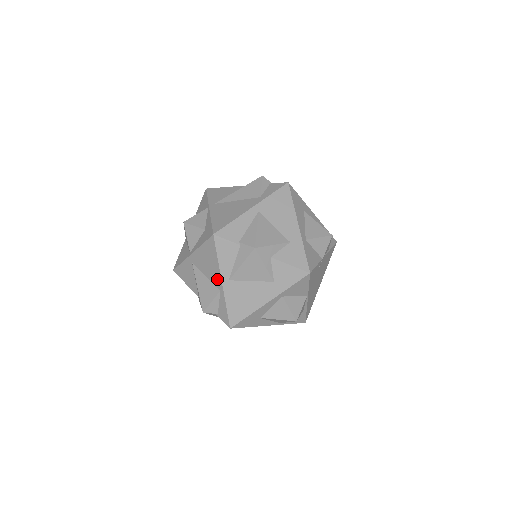
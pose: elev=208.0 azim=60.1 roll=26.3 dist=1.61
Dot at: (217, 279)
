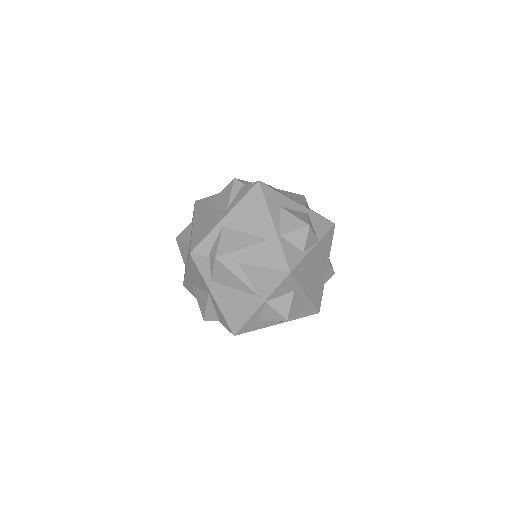
Dot at: occluded
